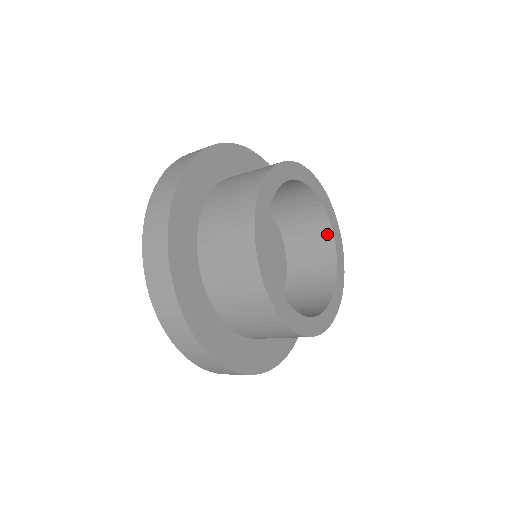
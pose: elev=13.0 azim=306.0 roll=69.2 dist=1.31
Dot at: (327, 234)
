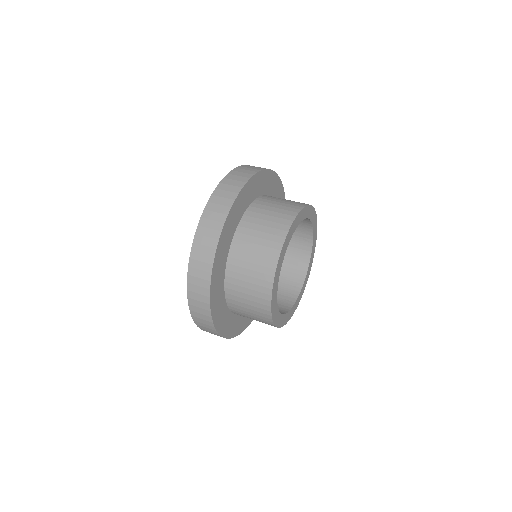
Dot at: (304, 264)
